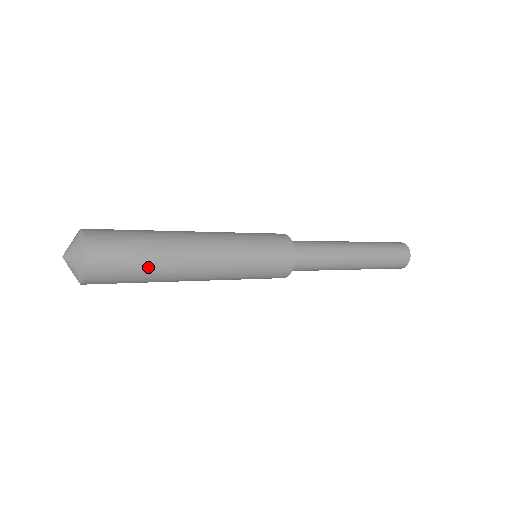
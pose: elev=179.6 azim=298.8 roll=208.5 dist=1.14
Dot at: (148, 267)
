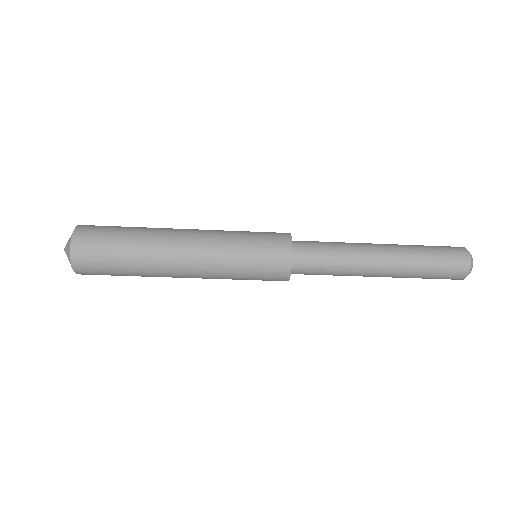
Dot at: (128, 259)
